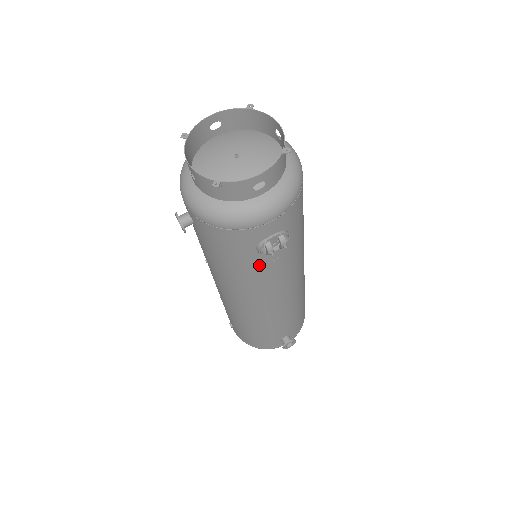
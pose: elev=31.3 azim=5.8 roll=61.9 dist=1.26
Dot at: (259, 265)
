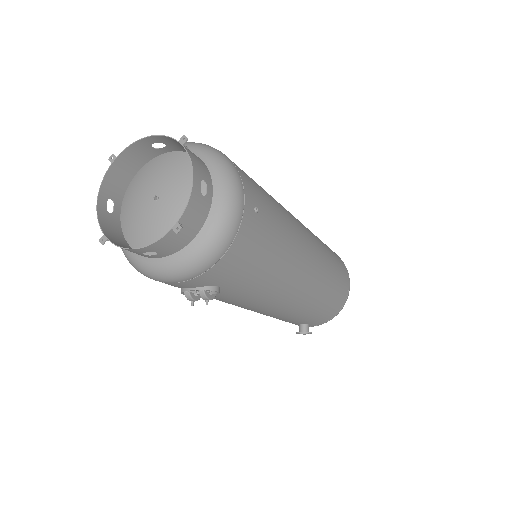
Dot at: occluded
